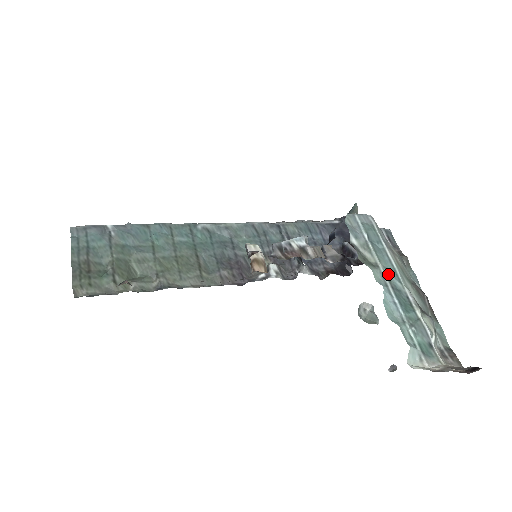
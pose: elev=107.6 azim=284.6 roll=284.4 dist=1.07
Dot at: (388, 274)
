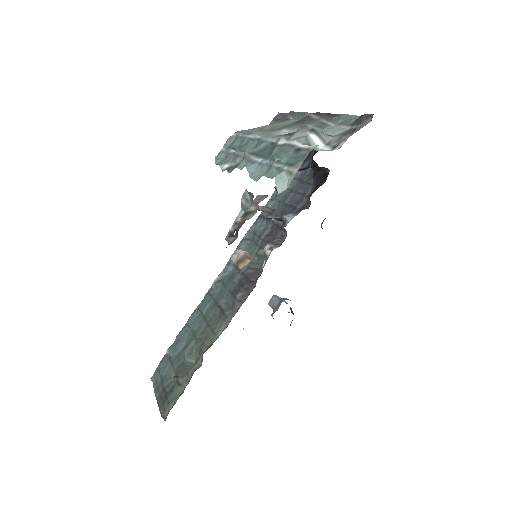
Dot at: (253, 151)
